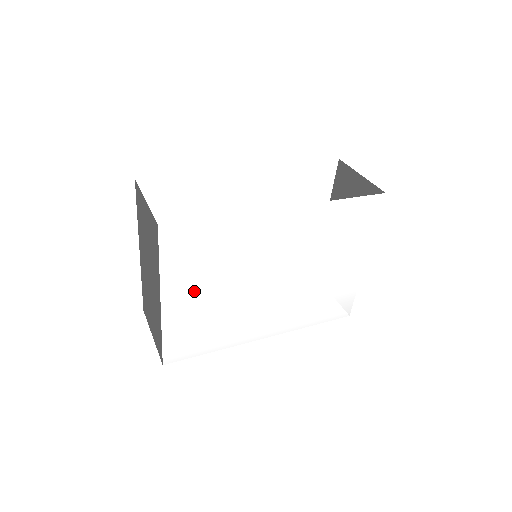
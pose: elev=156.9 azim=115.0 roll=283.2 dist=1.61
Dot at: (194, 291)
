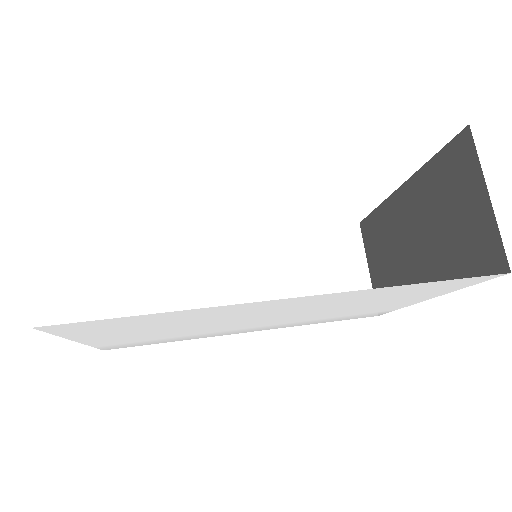
Dot at: (131, 334)
